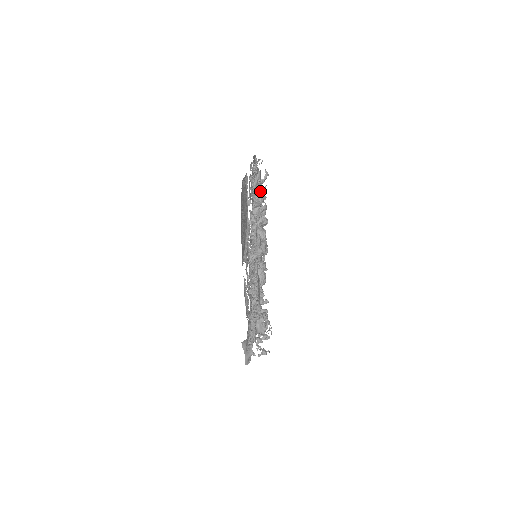
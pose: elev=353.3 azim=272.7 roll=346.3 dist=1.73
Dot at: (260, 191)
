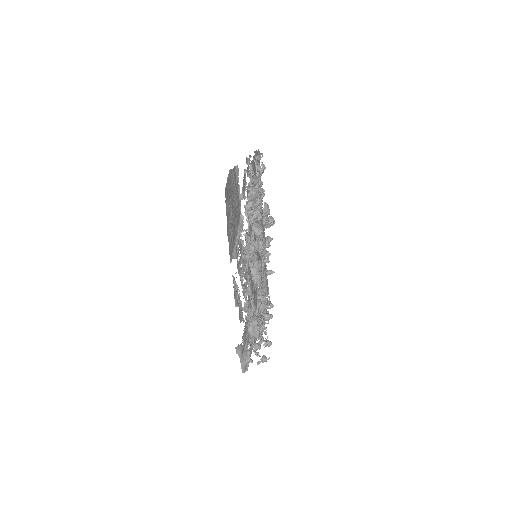
Dot at: (253, 184)
